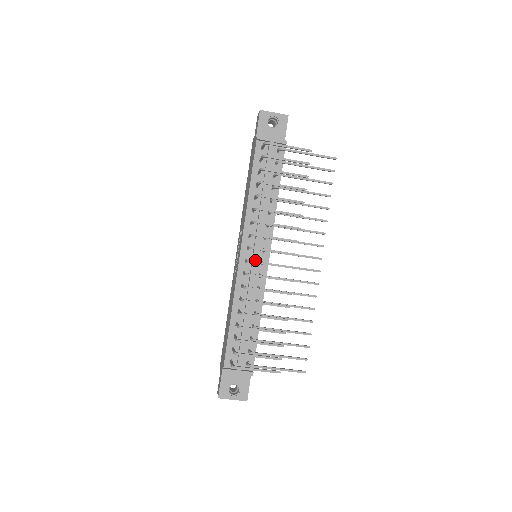
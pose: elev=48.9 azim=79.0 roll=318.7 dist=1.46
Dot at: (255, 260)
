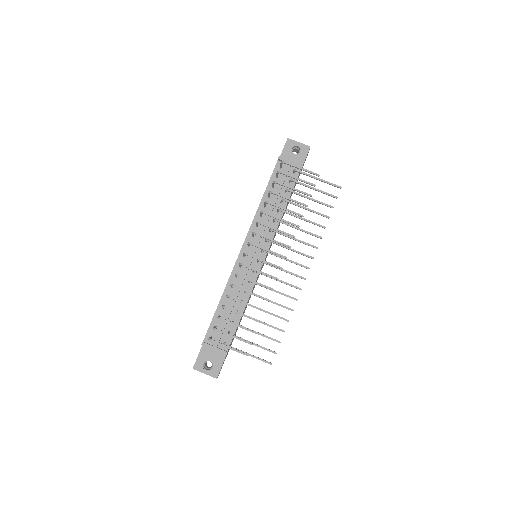
Dot at: occluded
